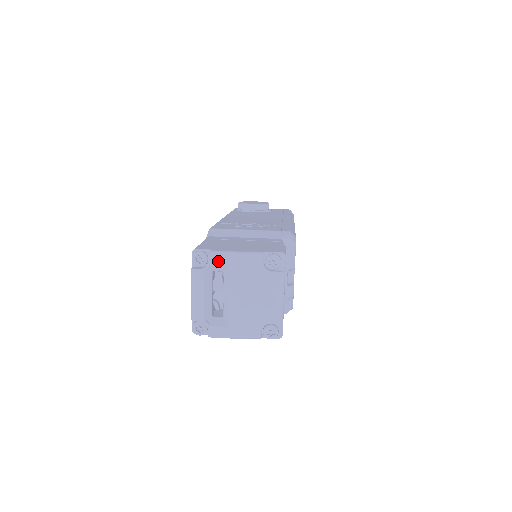
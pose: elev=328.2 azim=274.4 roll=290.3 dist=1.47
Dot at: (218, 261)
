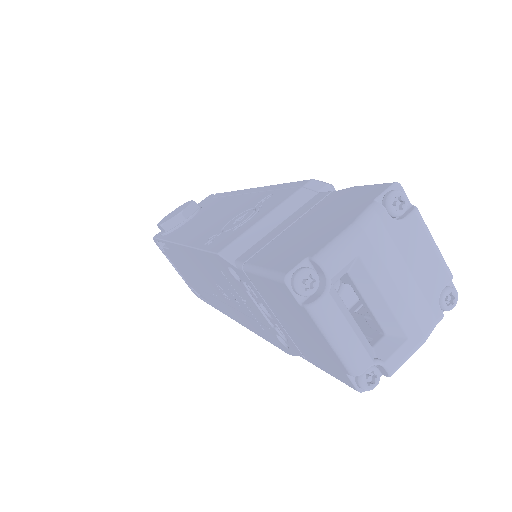
Dot at: (338, 261)
